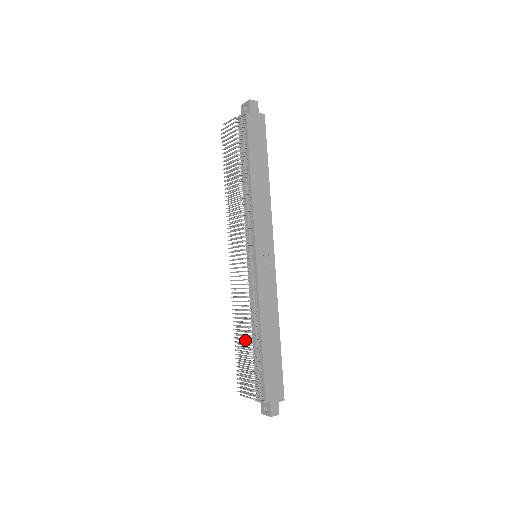
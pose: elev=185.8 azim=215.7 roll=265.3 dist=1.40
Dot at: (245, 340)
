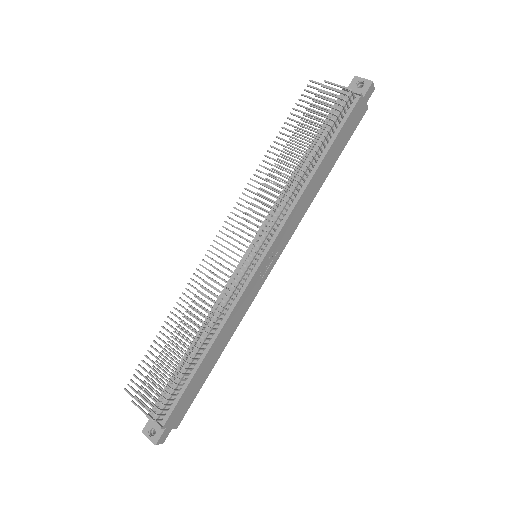
Dot at: (186, 347)
